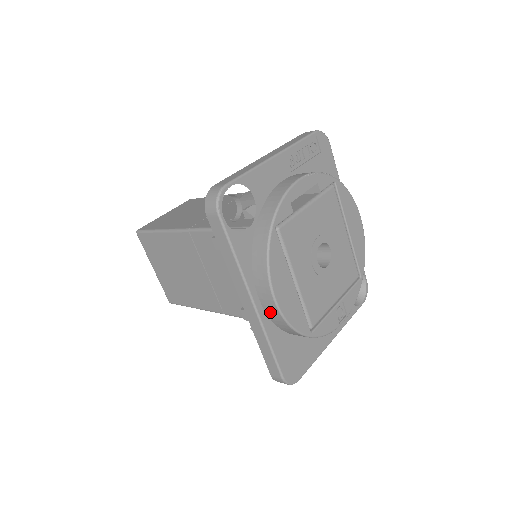
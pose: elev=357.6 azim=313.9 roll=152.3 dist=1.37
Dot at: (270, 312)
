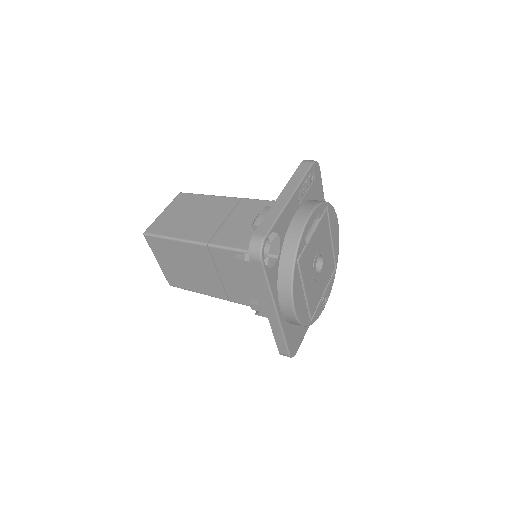
Dot at: (287, 317)
